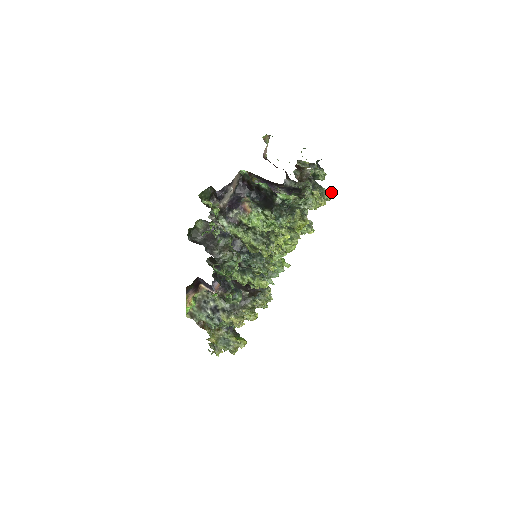
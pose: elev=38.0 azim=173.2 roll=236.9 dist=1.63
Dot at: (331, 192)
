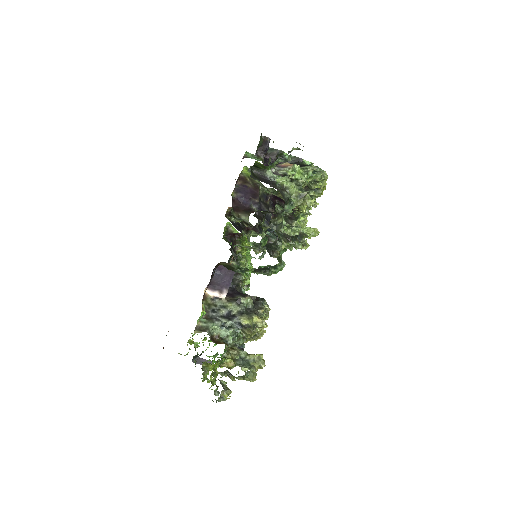
Dot at: occluded
